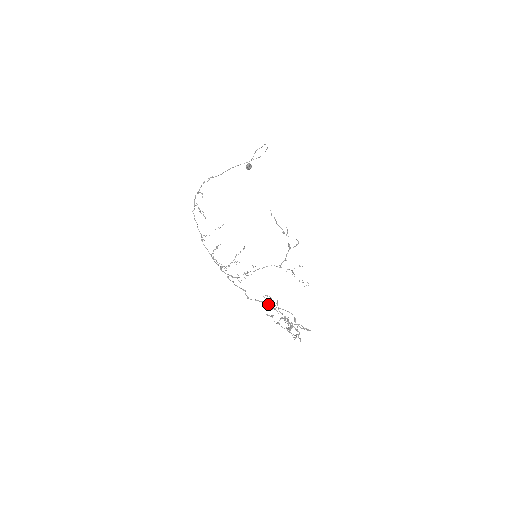
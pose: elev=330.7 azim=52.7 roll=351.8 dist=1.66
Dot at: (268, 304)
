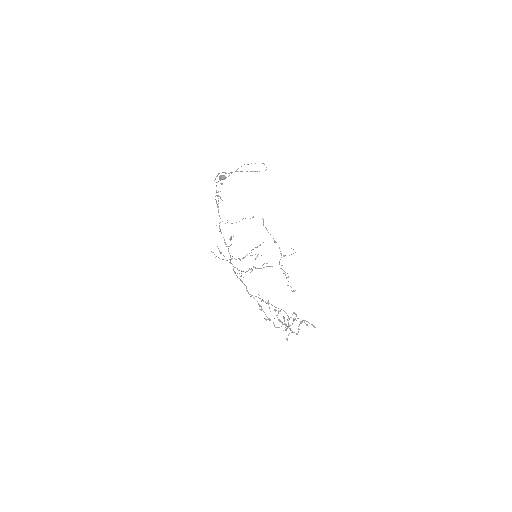
Dot at: occluded
